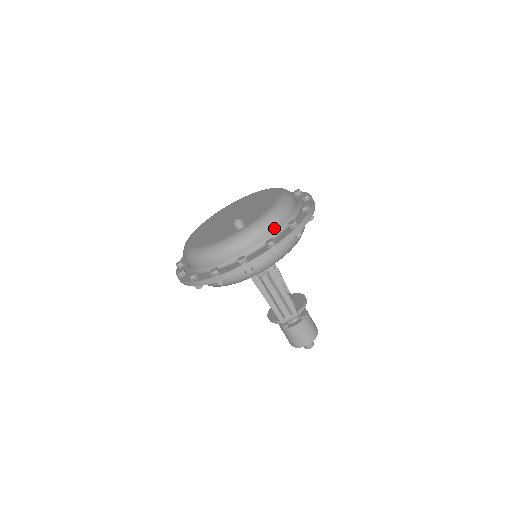
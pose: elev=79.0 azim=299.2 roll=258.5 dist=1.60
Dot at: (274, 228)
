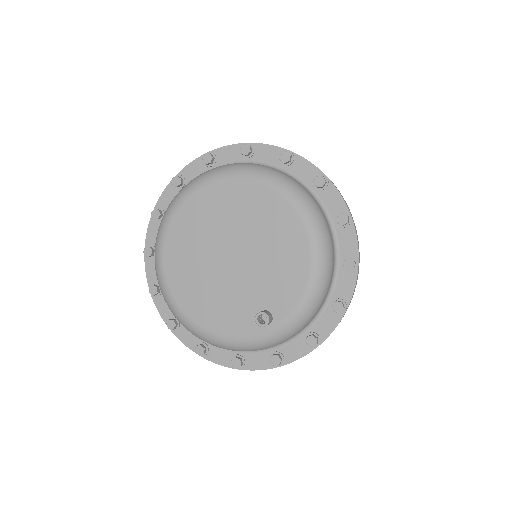
Dot at: (314, 316)
